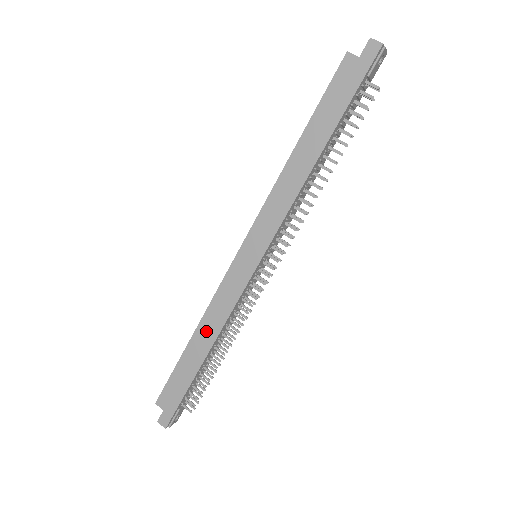
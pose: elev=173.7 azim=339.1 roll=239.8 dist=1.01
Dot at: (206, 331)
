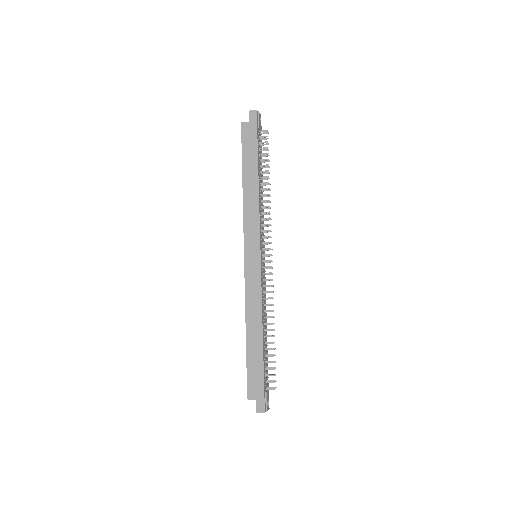
Dot at: (253, 320)
